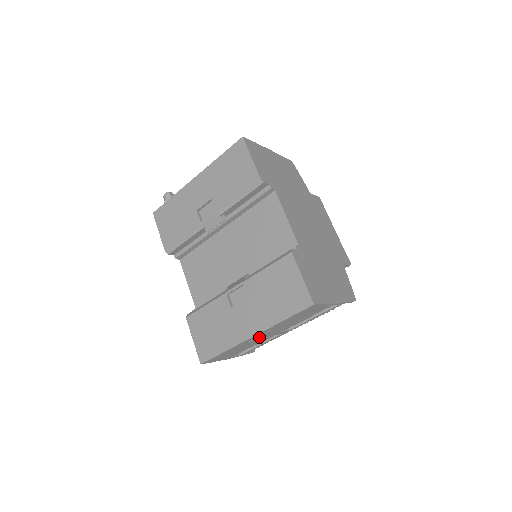
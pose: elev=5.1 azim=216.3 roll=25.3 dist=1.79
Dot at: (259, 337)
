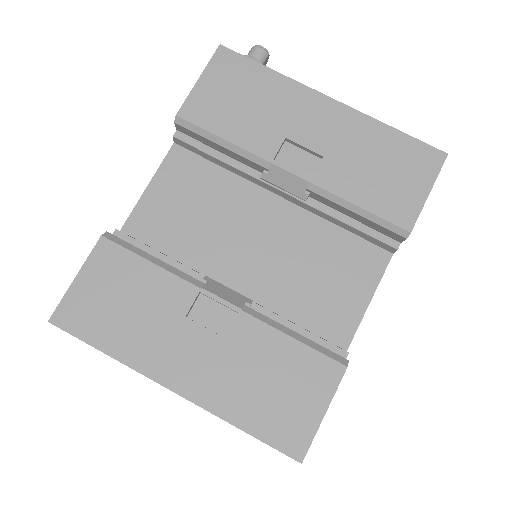
Dot at: occluded
